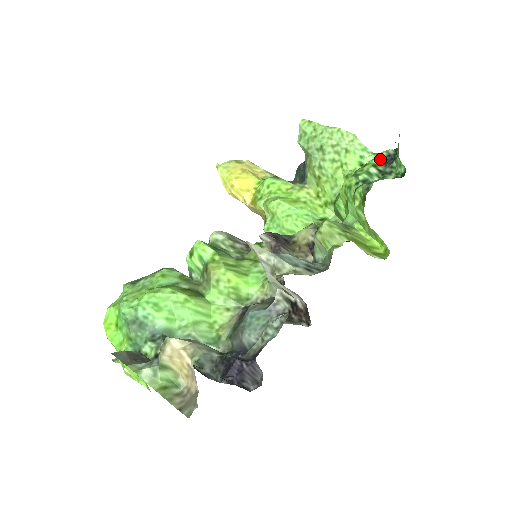
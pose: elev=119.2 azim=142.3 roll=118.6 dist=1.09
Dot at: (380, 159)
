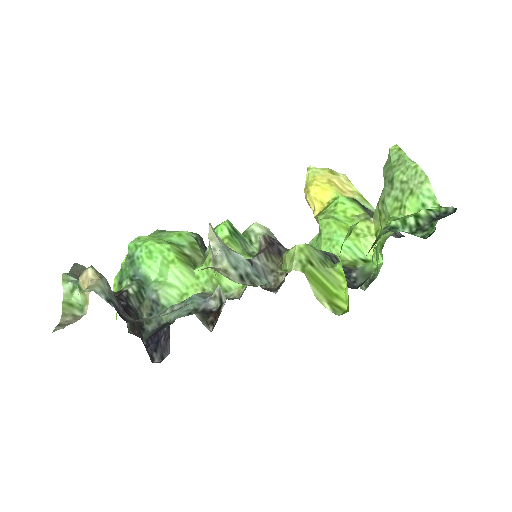
Dot at: (431, 212)
